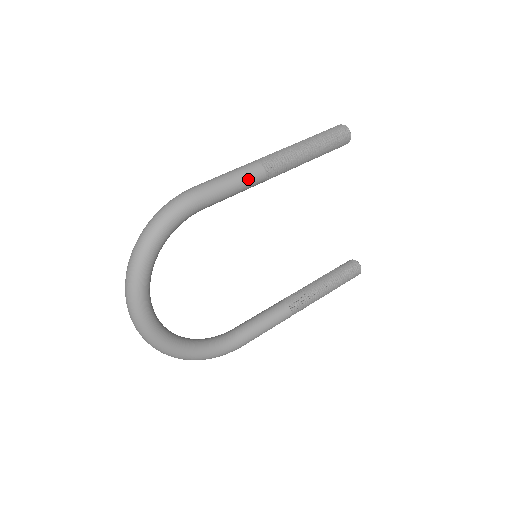
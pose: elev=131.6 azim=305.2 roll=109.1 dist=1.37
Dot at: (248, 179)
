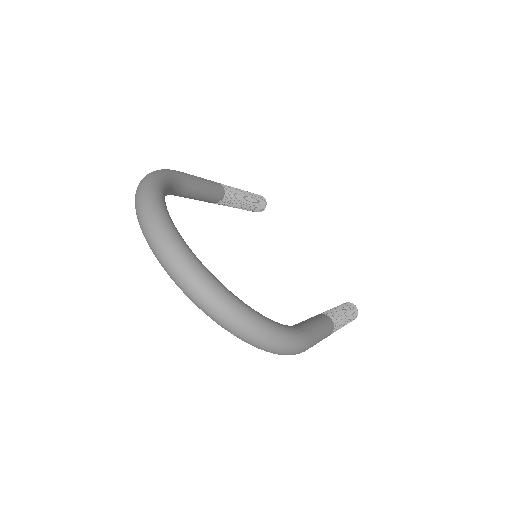
Dot at: (211, 182)
